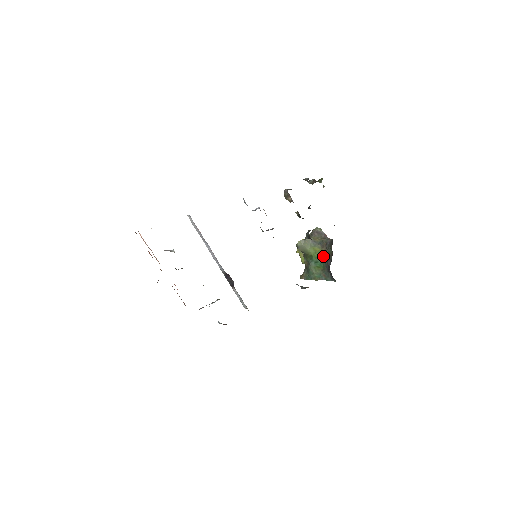
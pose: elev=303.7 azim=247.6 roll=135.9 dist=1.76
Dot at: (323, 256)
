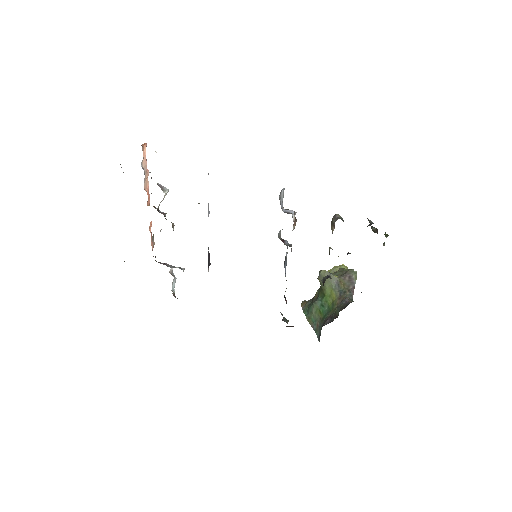
Dot at: (332, 307)
